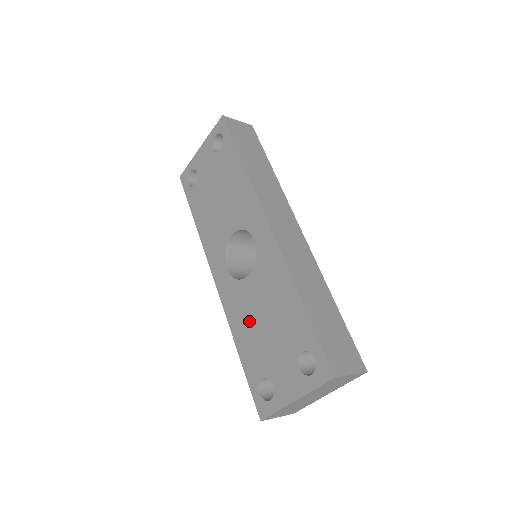
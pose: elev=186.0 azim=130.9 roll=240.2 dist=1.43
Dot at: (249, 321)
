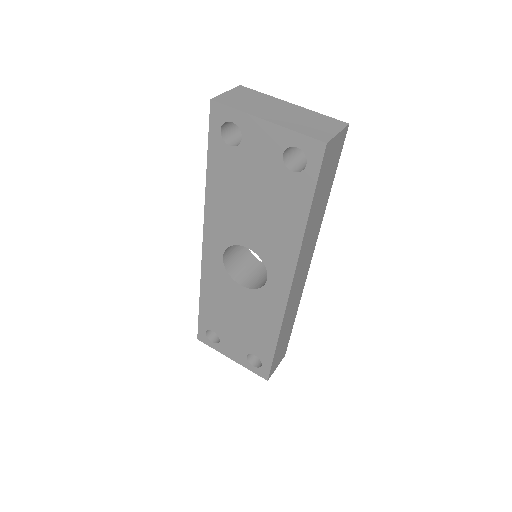
Dot at: (223, 303)
